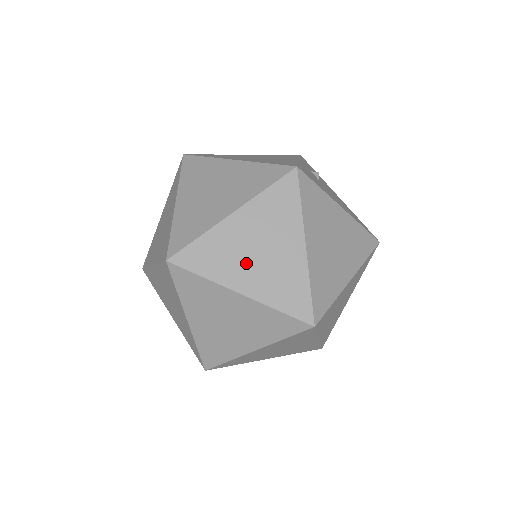
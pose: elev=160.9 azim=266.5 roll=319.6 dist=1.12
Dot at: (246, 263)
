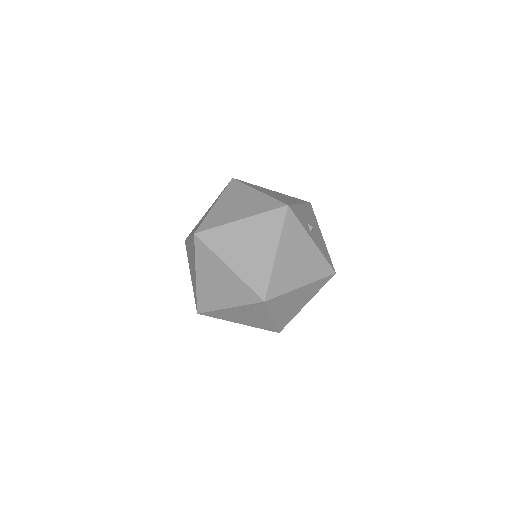
Dot at: occluded
